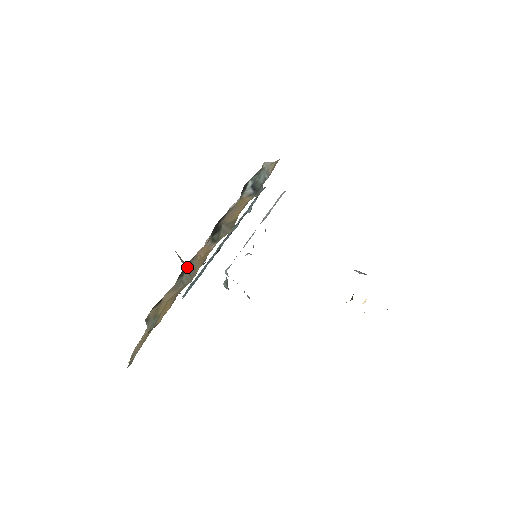
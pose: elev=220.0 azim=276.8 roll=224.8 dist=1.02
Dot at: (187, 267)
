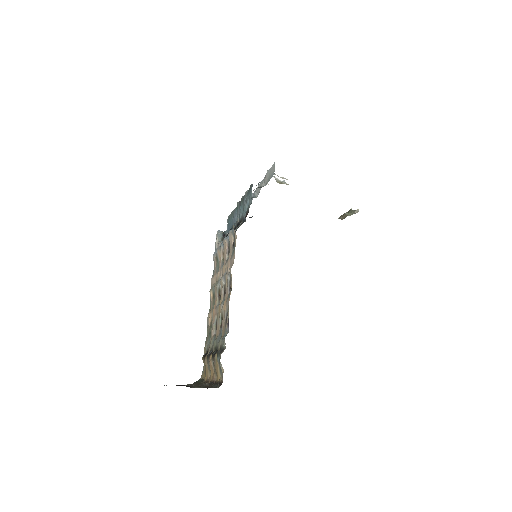
Dot at: occluded
